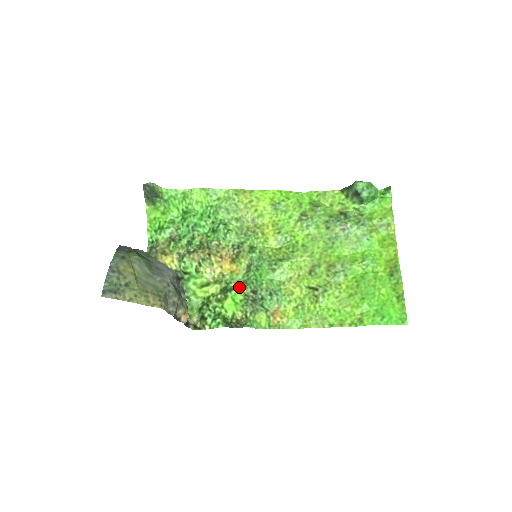
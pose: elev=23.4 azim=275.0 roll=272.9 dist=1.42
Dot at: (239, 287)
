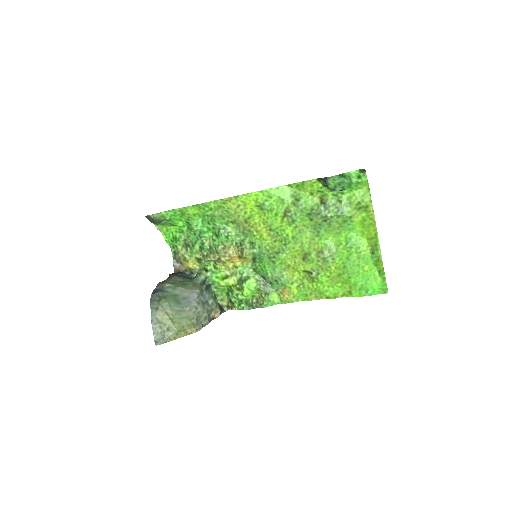
Dot at: (251, 275)
